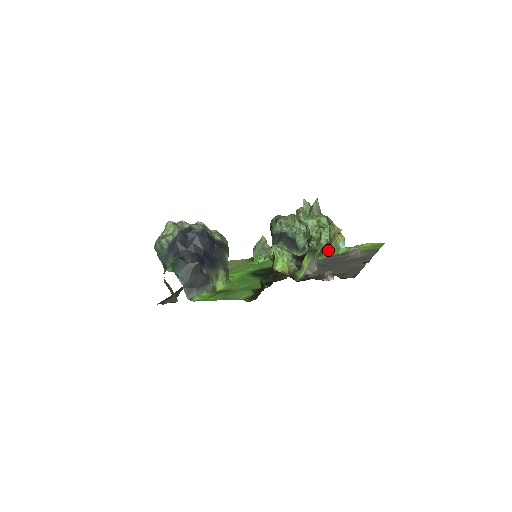
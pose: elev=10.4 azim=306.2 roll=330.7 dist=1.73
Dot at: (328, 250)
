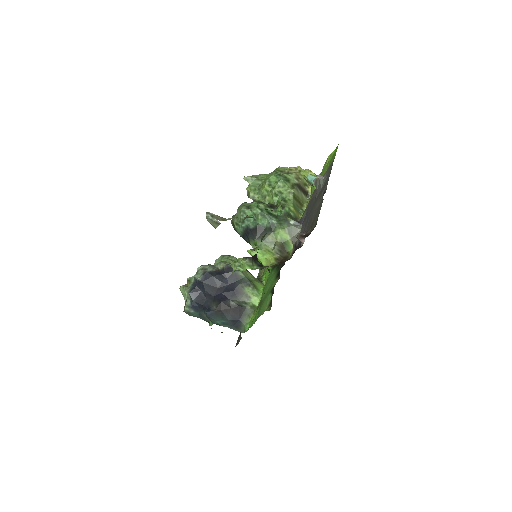
Dot at: (308, 191)
